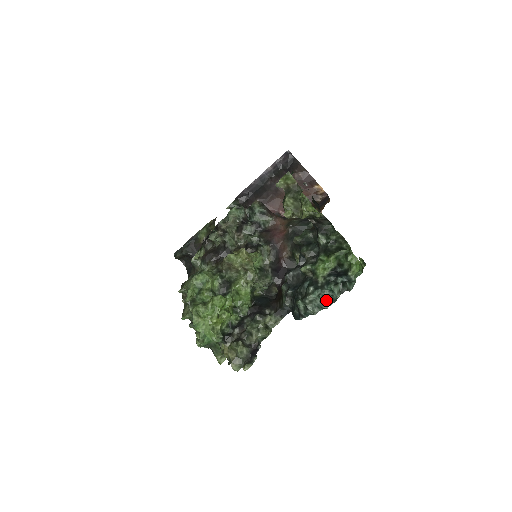
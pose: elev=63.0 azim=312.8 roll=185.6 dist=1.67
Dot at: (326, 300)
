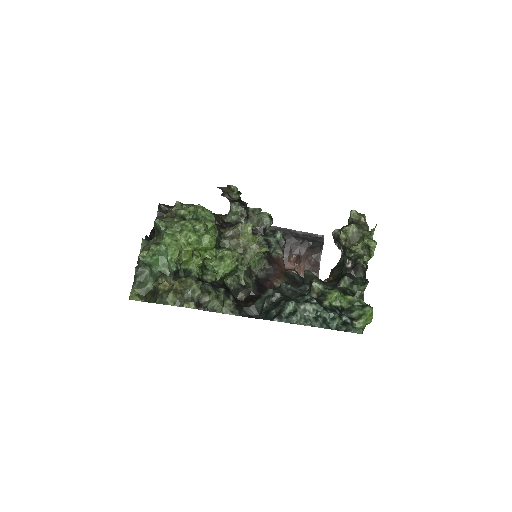
Dot at: (321, 320)
